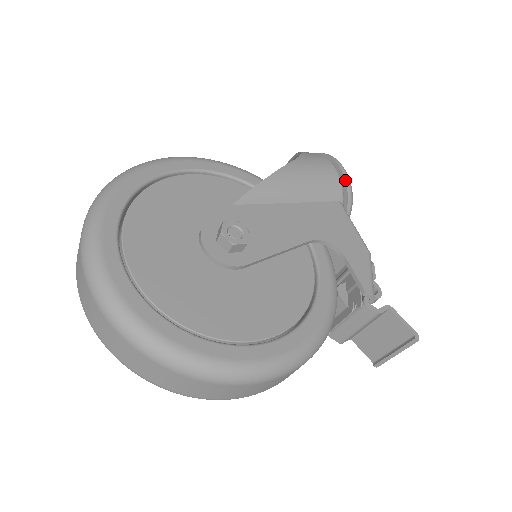
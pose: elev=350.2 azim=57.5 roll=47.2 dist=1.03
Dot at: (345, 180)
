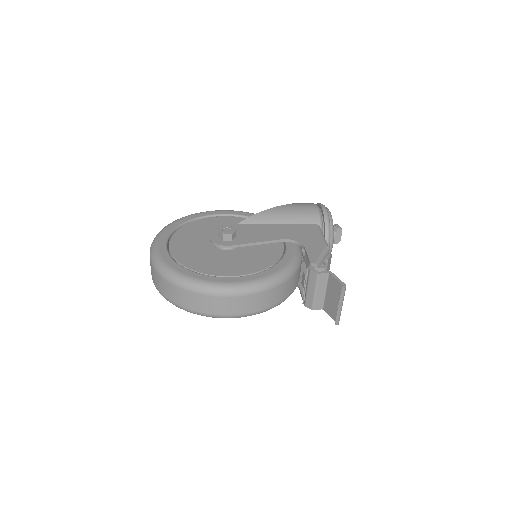
Dot at: (323, 213)
